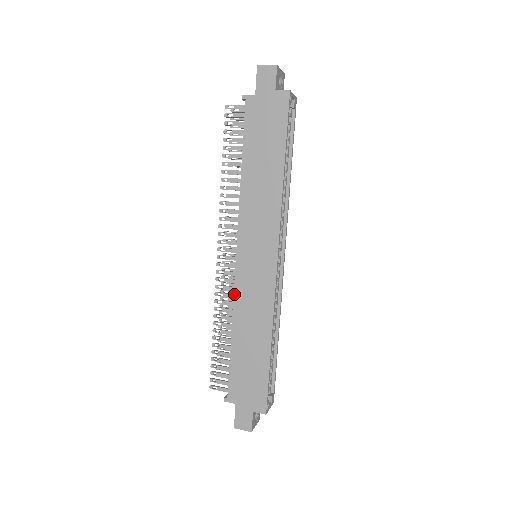
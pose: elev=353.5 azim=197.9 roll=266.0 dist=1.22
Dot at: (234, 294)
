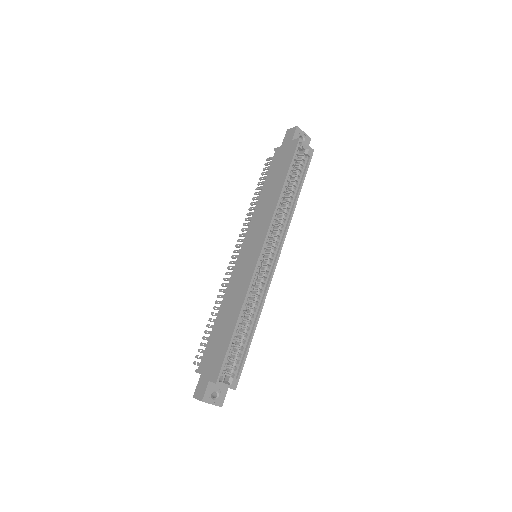
Dot at: (230, 280)
